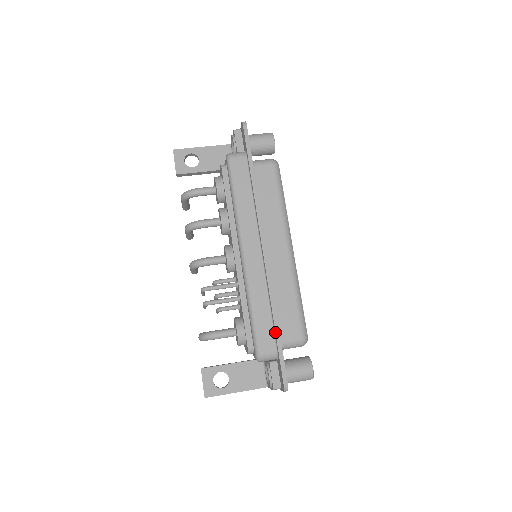
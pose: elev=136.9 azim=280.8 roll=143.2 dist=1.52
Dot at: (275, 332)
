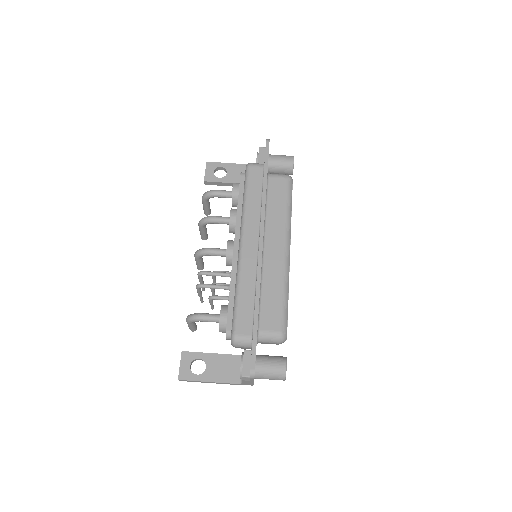
Dot at: (254, 318)
